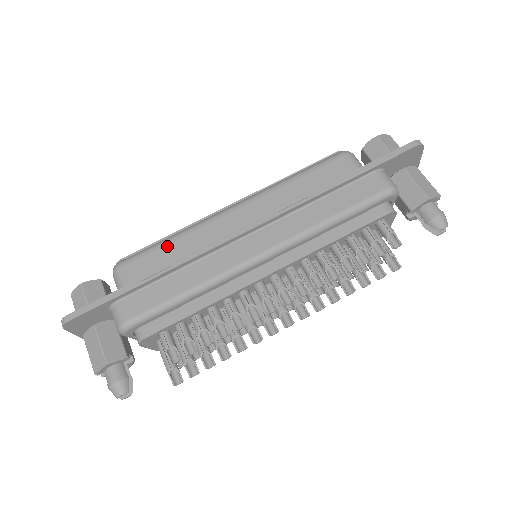
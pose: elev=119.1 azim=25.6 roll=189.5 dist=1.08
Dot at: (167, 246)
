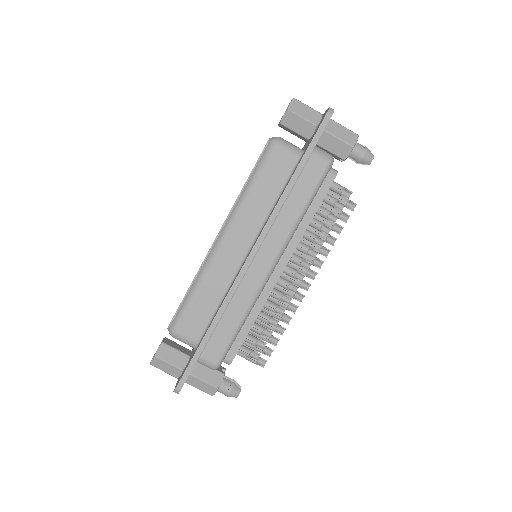
Dot at: (198, 297)
